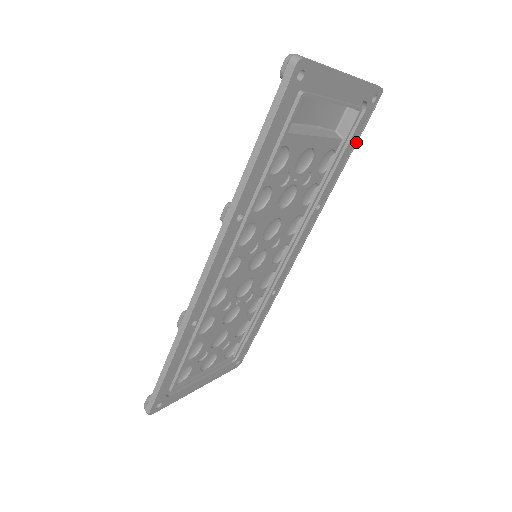
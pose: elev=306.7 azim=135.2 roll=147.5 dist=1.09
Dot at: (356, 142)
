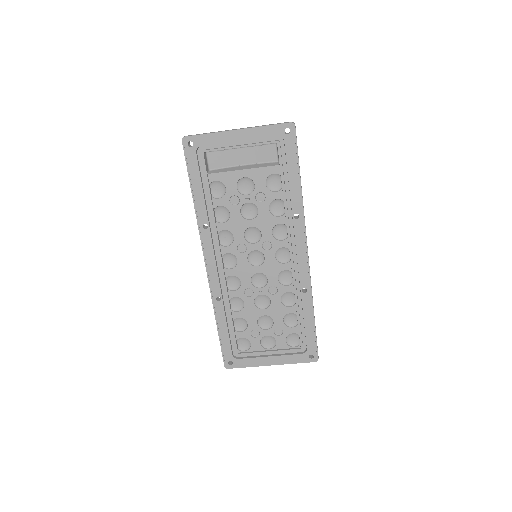
Dot at: (298, 163)
